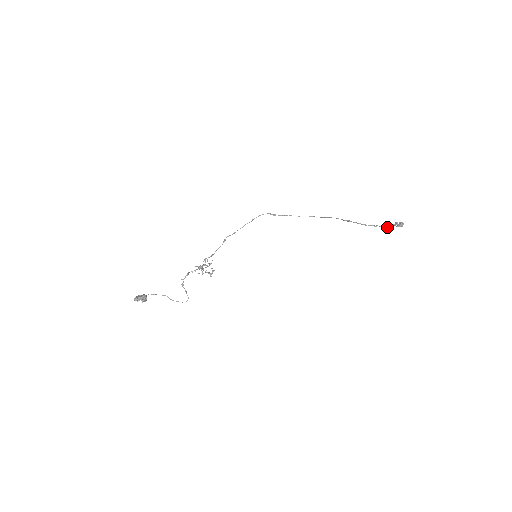
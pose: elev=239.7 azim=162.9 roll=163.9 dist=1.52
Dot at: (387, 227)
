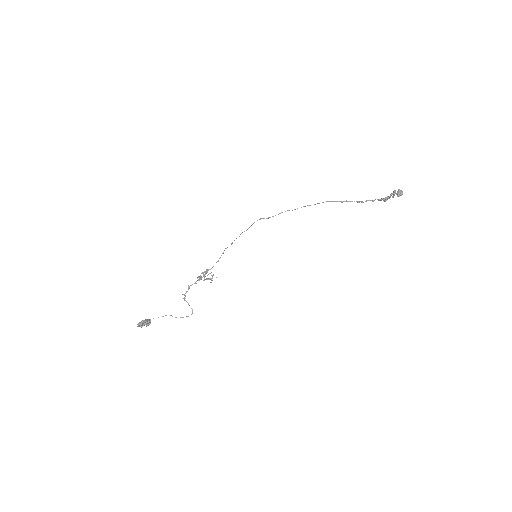
Dot at: (386, 199)
